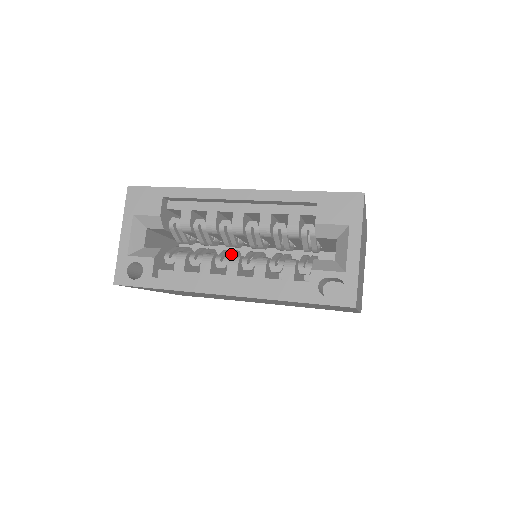
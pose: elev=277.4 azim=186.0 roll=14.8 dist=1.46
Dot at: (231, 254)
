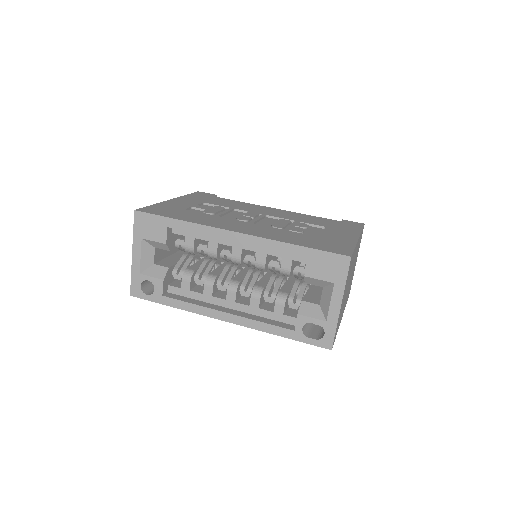
Dot at: (231, 276)
